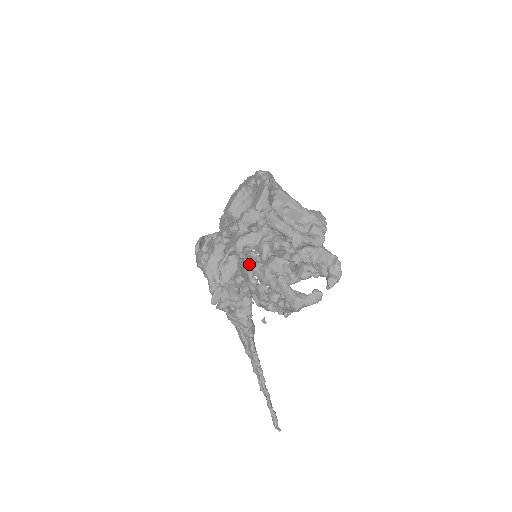
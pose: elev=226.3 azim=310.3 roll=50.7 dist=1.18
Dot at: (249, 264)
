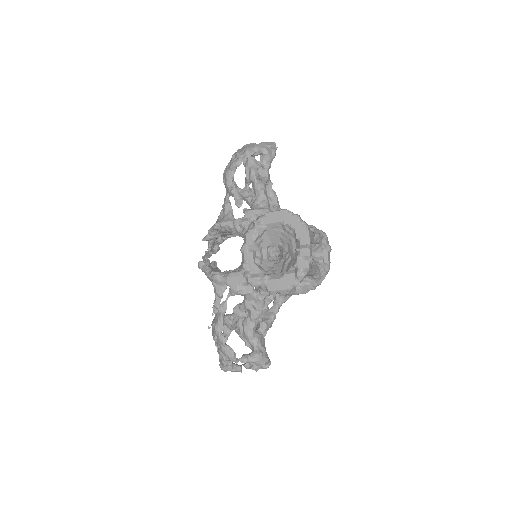
Dot at: (220, 331)
